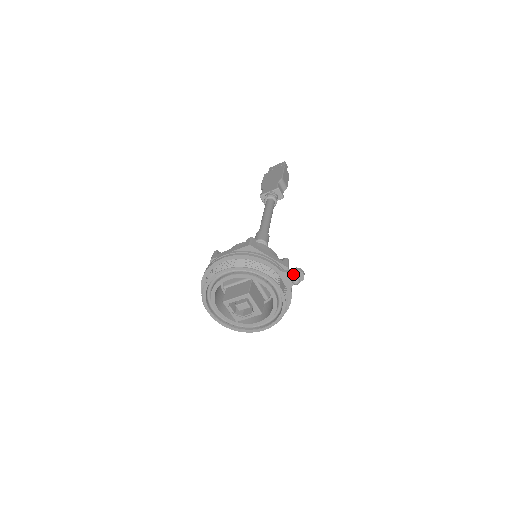
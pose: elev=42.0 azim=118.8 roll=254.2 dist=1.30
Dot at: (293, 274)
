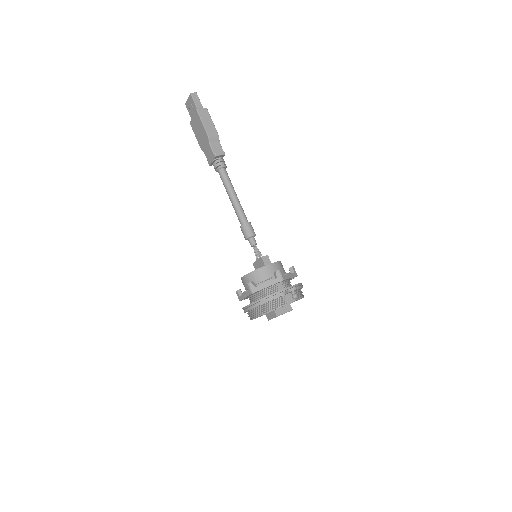
Dot at: occluded
